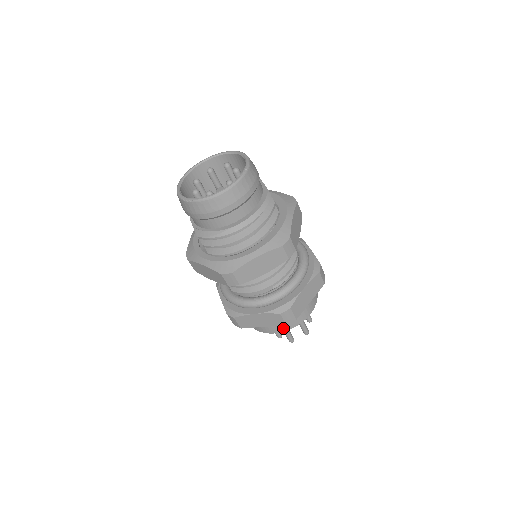
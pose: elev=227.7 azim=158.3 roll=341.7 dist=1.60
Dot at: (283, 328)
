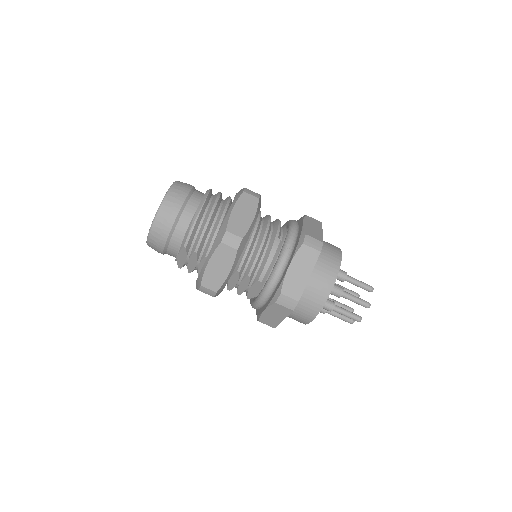
Dot at: (332, 274)
